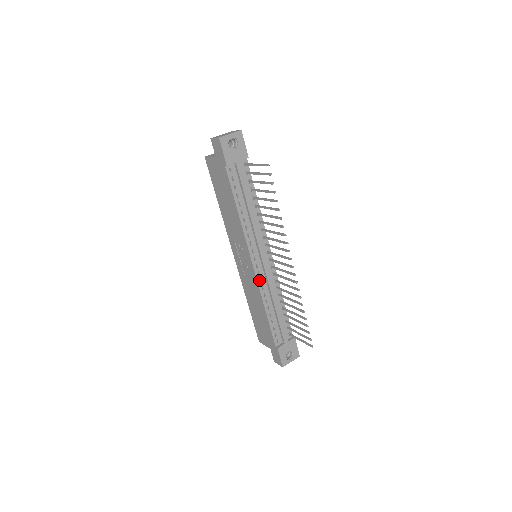
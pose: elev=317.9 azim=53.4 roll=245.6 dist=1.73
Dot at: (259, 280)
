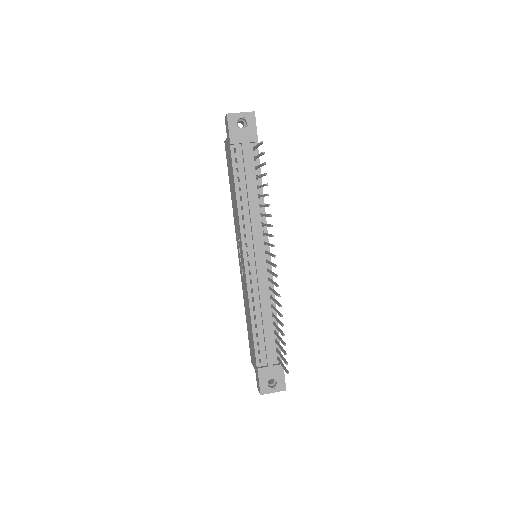
Dot at: (249, 280)
